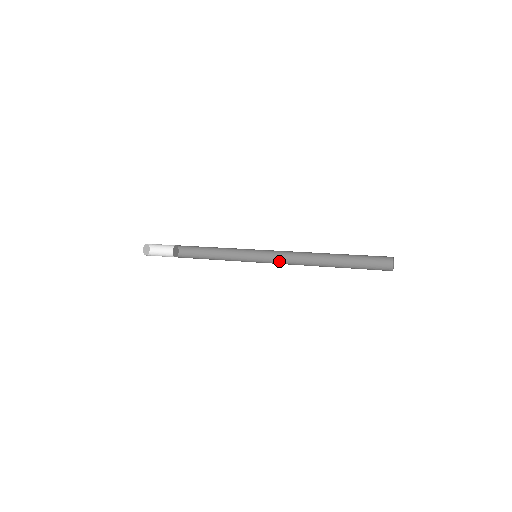
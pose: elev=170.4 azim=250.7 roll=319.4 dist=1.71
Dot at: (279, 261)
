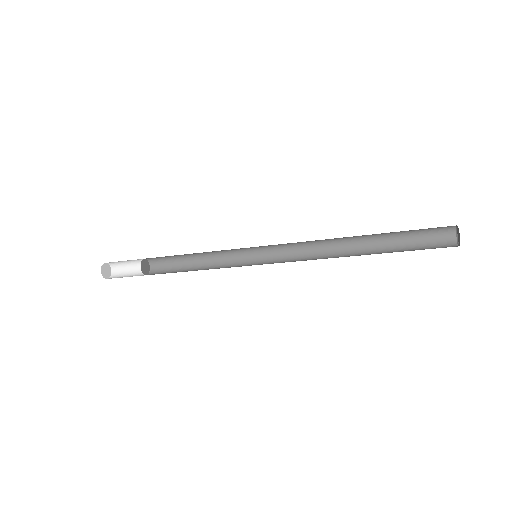
Dot at: (289, 260)
